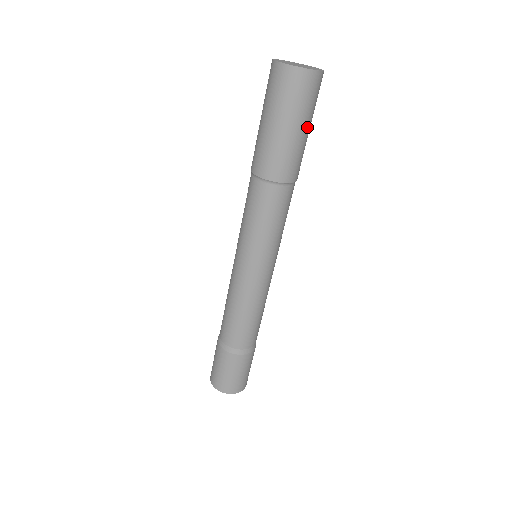
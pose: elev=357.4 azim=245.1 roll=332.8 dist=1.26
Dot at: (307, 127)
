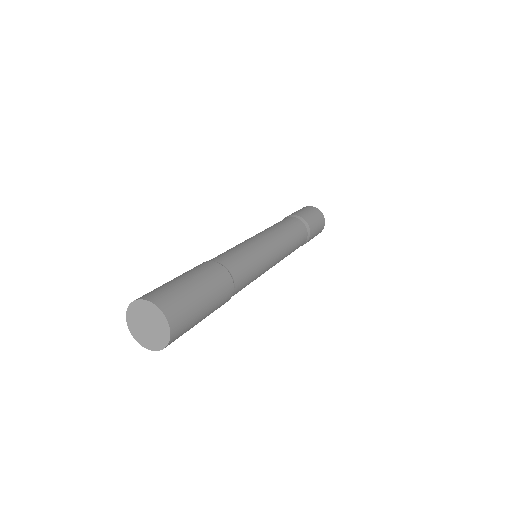
Dot at: occluded
